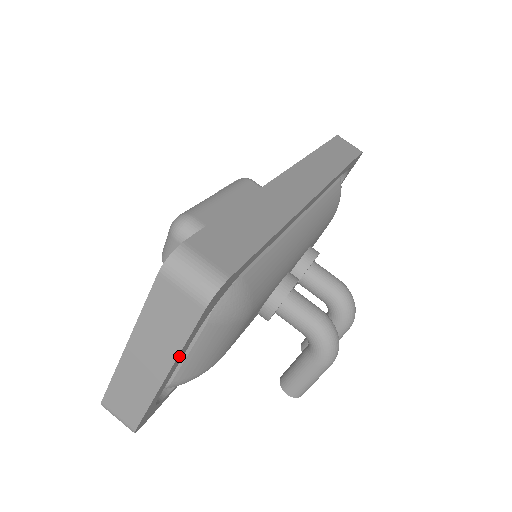
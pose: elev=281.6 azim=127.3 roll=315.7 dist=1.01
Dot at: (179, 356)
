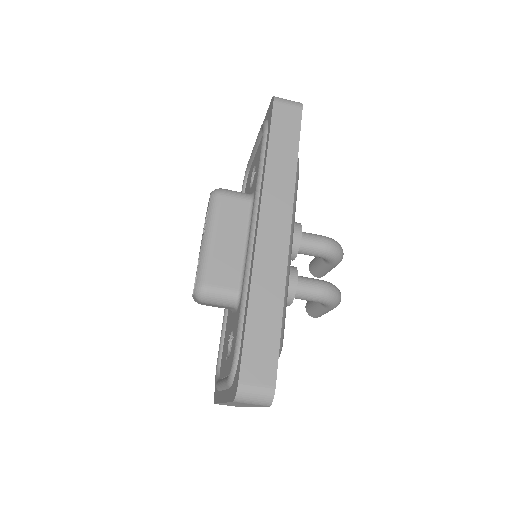
Dot at: occluded
